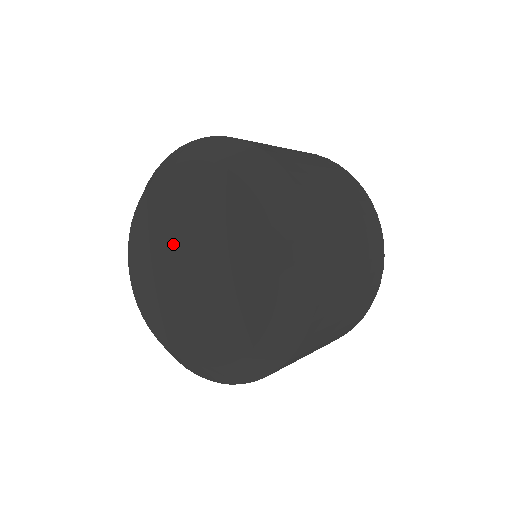
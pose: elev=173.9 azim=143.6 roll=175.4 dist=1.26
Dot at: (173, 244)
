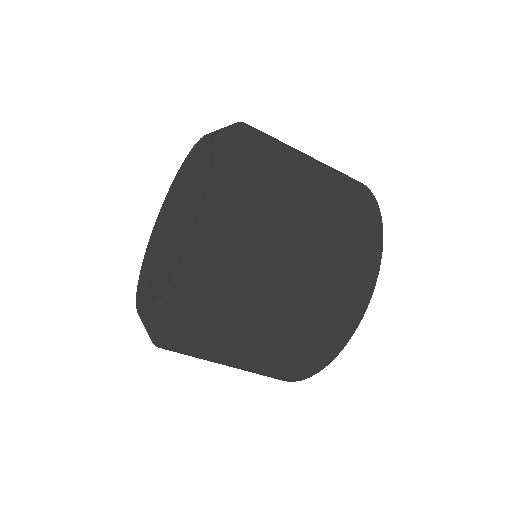
Dot at: (175, 202)
